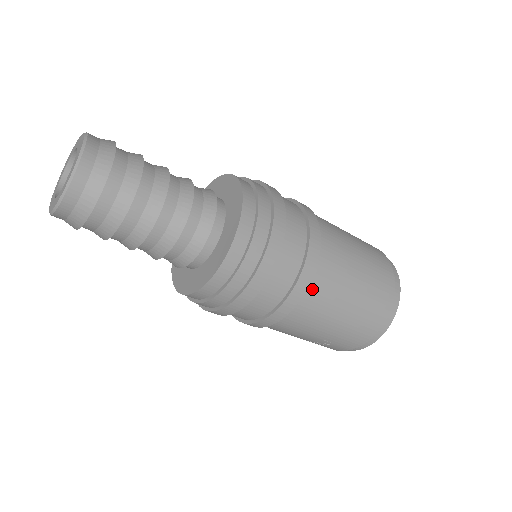
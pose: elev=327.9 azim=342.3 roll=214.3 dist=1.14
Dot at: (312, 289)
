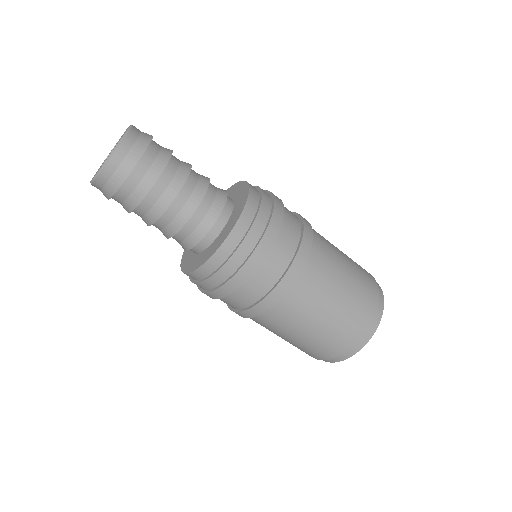
Dot at: (257, 318)
